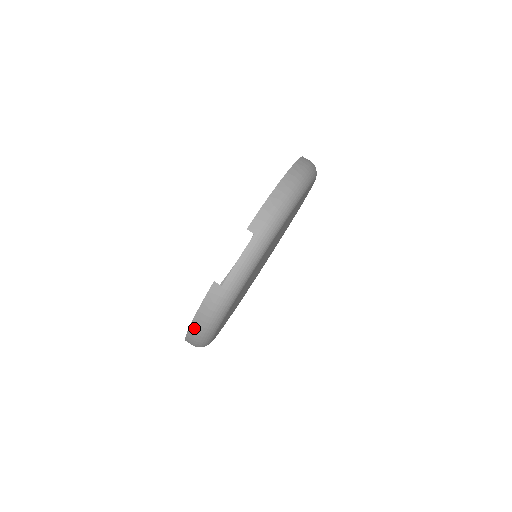
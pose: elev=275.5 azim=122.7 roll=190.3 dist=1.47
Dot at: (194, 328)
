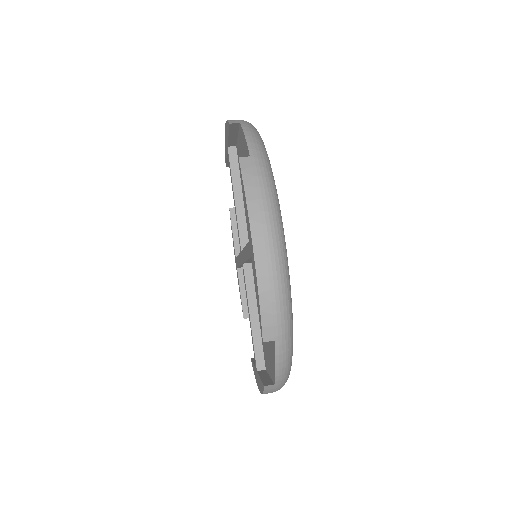
Dot at: (259, 238)
